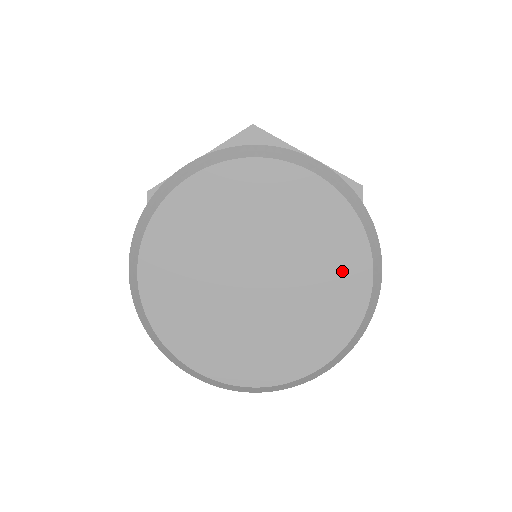
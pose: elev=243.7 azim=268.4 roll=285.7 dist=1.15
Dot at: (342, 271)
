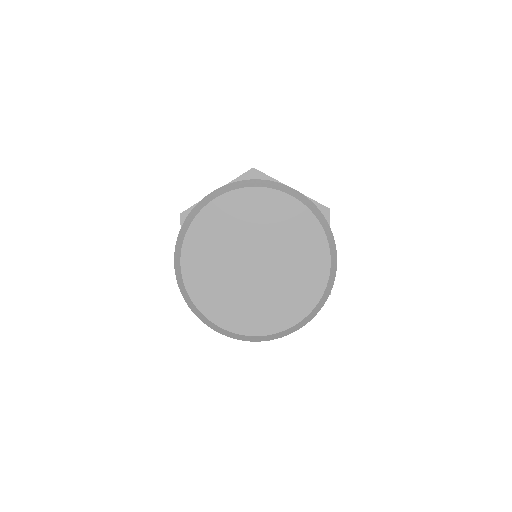
Dot at: (311, 257)
